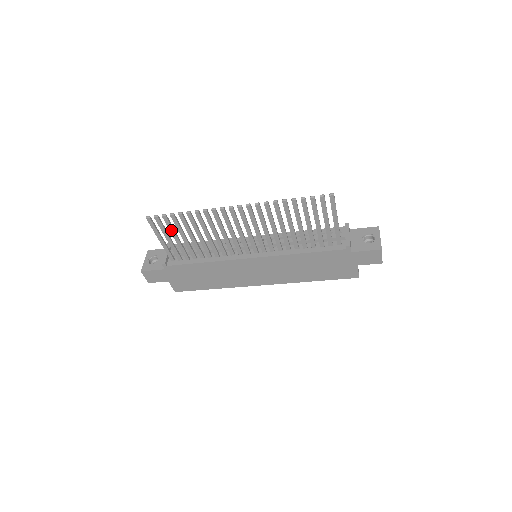
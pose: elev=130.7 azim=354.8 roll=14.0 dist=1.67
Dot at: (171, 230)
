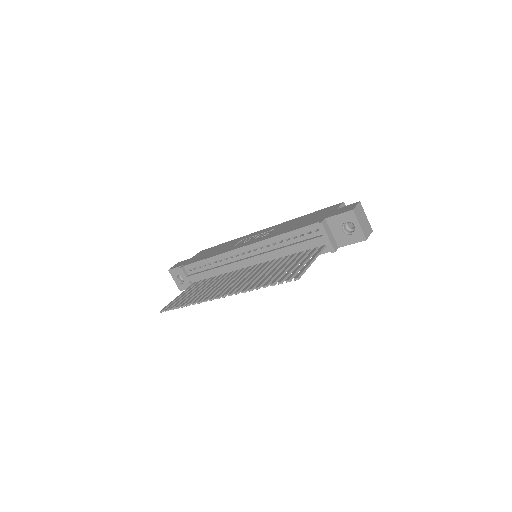
Dot at: occluded
